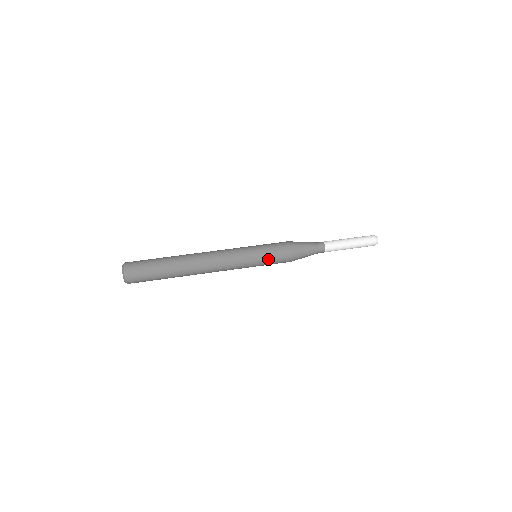
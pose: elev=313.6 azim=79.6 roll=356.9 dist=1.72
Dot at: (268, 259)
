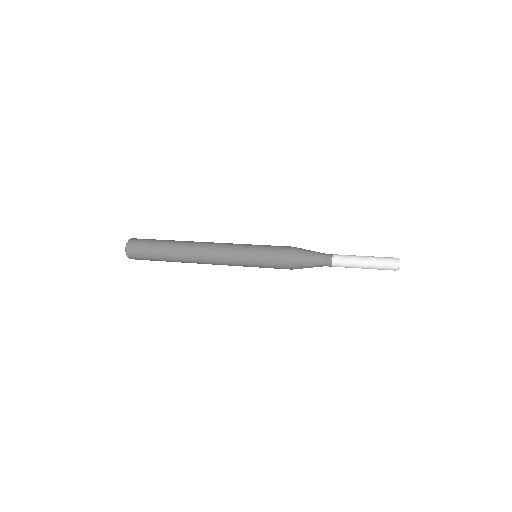
Dot at: (265, 264)
